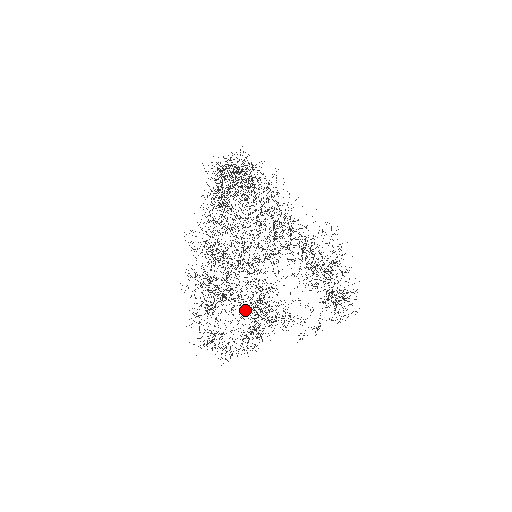
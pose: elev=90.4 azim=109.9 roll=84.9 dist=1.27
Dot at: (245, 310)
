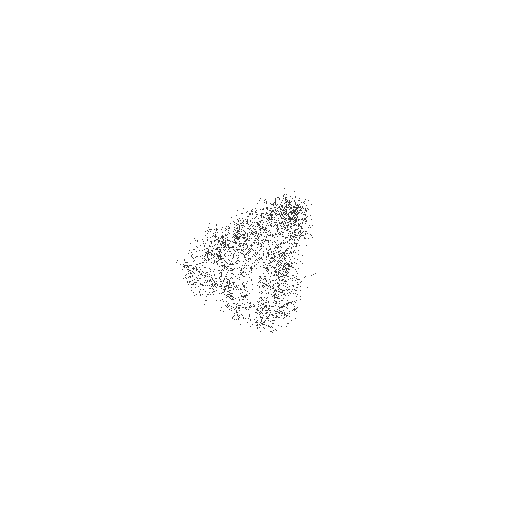
Dot at: occluded
